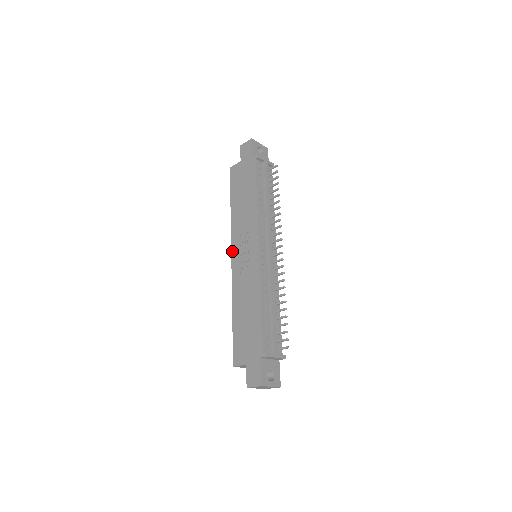
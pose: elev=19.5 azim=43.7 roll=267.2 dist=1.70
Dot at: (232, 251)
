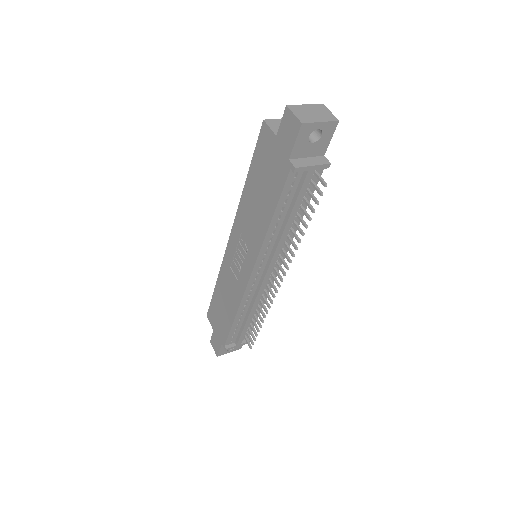
Dot at: (231, 235)
